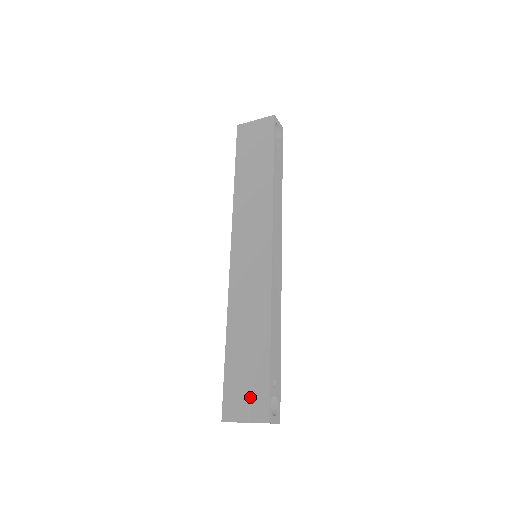
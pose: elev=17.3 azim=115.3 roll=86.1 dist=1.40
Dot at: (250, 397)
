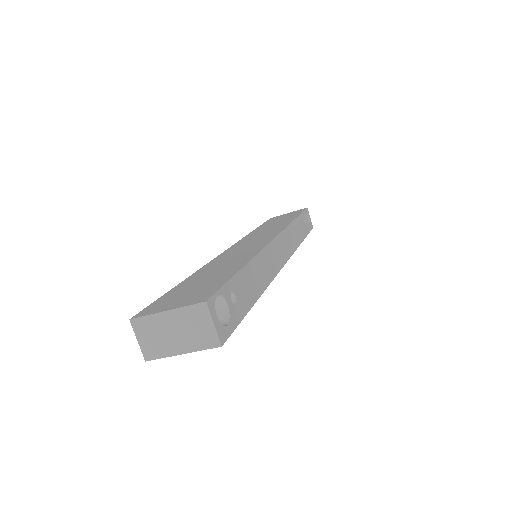
Dot at: (190, 295)
